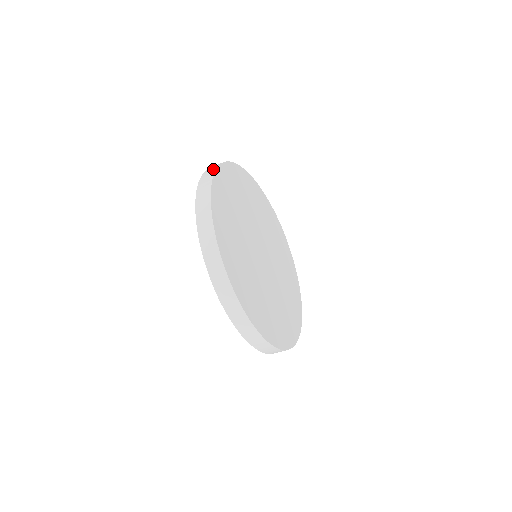
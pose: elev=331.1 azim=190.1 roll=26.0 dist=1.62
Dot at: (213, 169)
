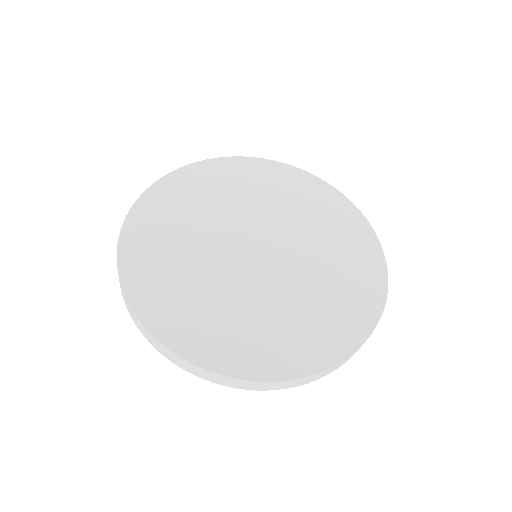
Dot at: (160, 181)
